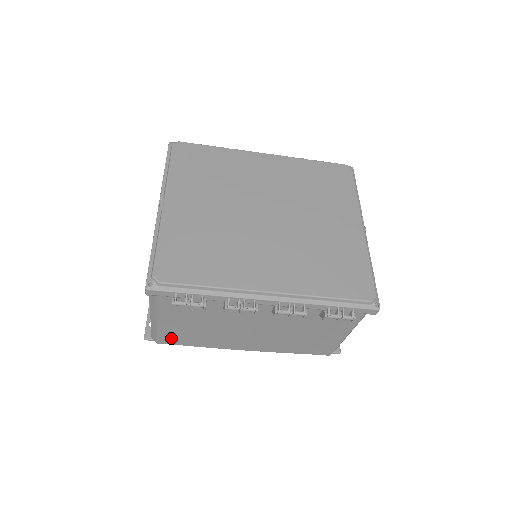
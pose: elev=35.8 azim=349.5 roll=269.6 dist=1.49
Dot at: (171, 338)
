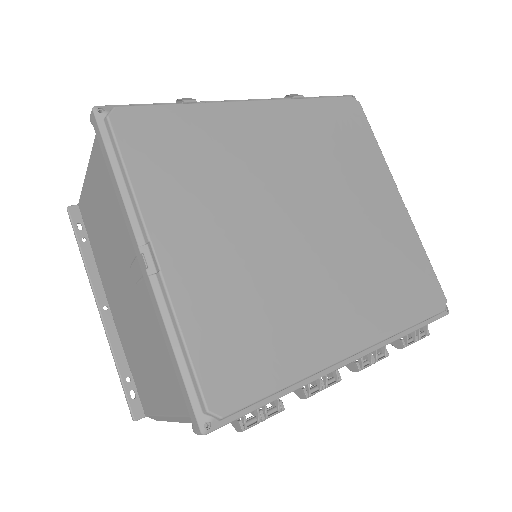
Dot at: occluded
